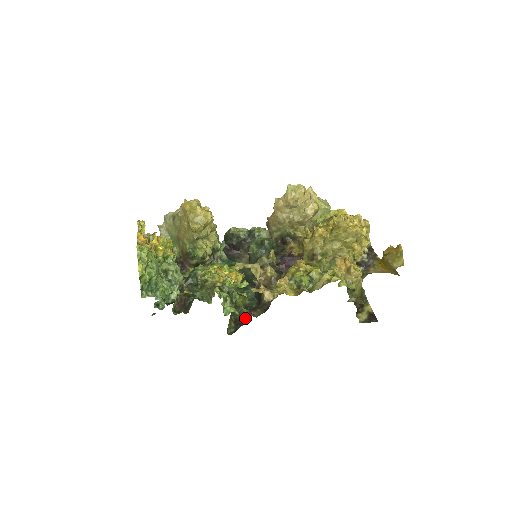
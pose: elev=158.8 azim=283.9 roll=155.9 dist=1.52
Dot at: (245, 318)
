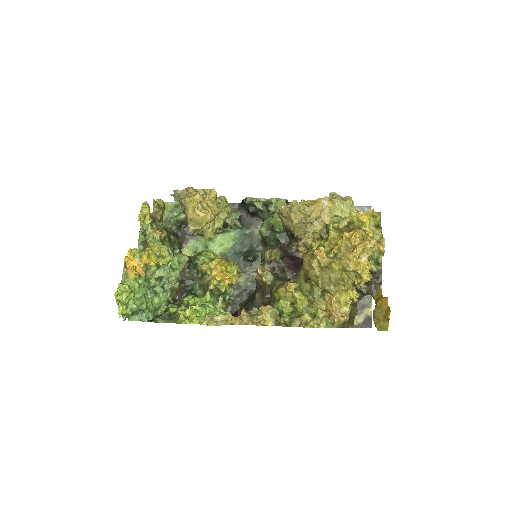
Dot at: (242, 302)
